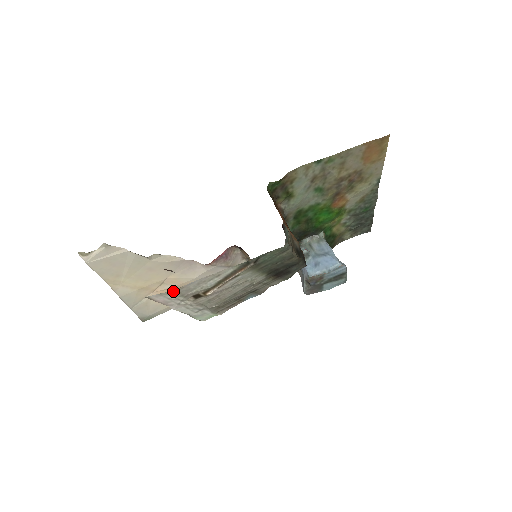
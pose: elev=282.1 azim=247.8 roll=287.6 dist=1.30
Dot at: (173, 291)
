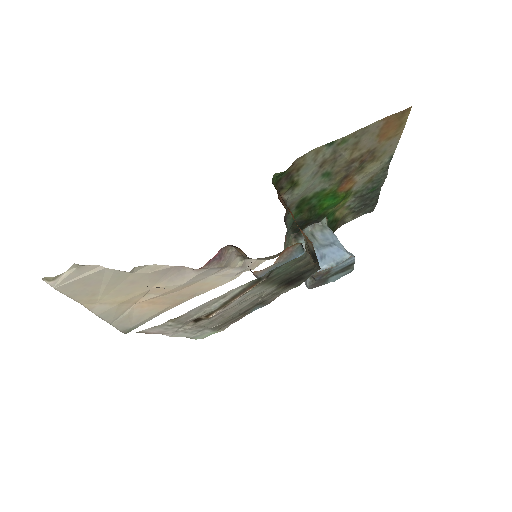
Dot at: (170, 321)
